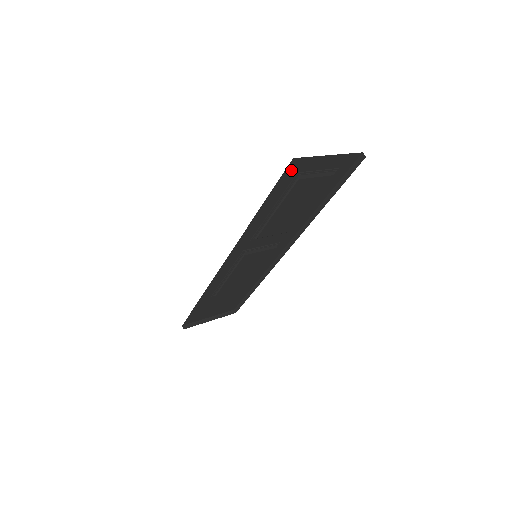
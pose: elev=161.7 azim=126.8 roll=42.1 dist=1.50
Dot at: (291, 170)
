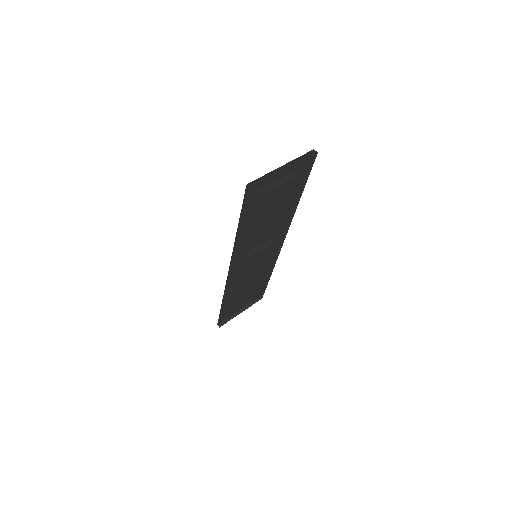
Dot at: (250, 192)
